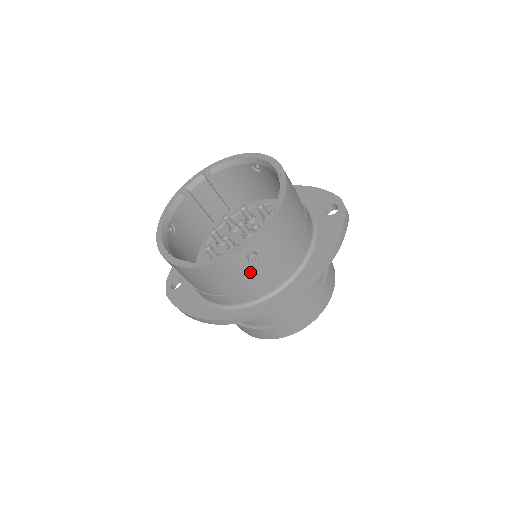
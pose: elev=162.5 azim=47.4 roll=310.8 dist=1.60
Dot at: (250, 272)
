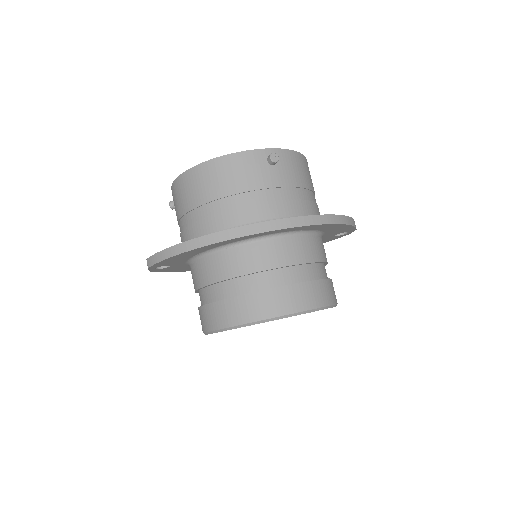
Dot at: (265, 179)
